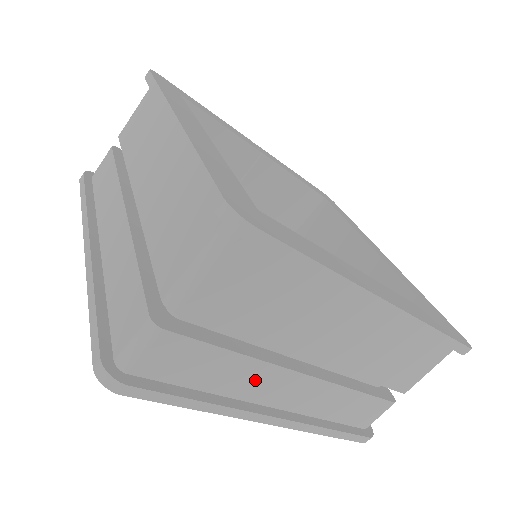
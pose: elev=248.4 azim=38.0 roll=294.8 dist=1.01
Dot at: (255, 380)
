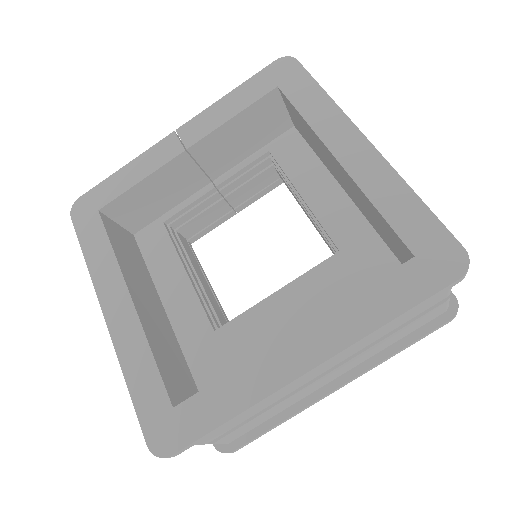
Dot at: (298, 396)
